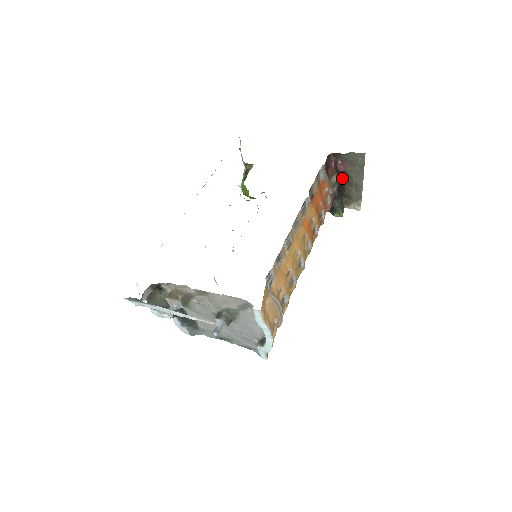
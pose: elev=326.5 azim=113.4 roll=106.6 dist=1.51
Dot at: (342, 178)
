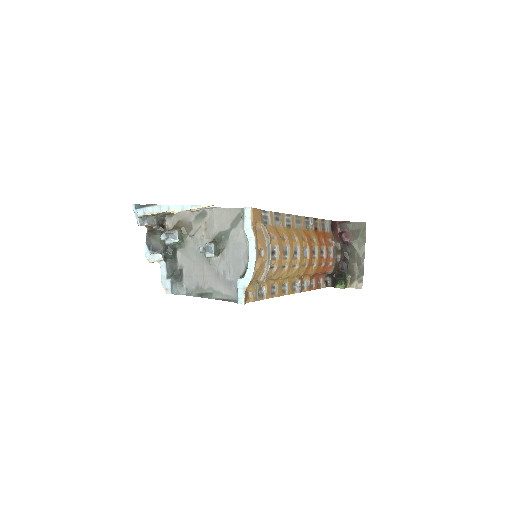
Dot at: (346, 250)
